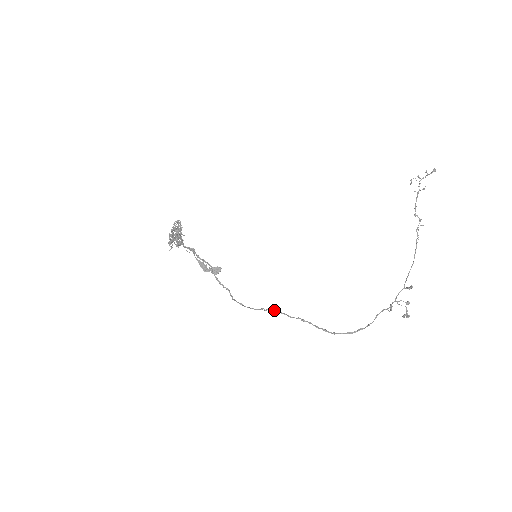
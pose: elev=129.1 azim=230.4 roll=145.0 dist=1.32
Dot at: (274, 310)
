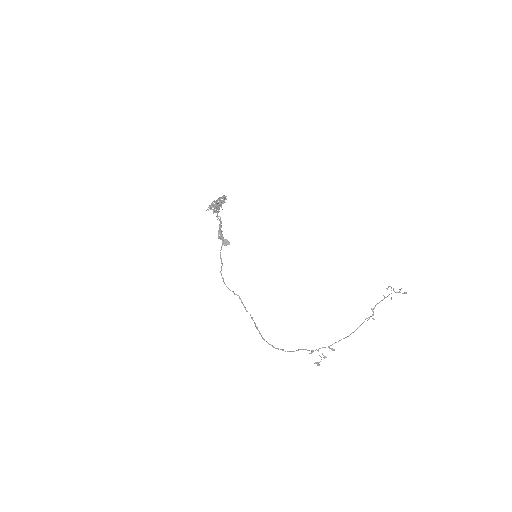
Dot at: (240, 298)
